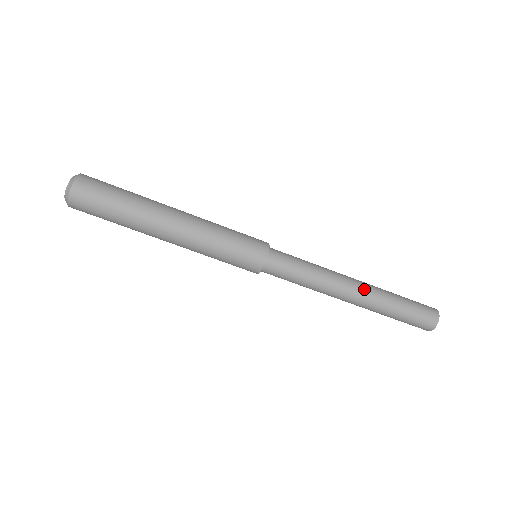
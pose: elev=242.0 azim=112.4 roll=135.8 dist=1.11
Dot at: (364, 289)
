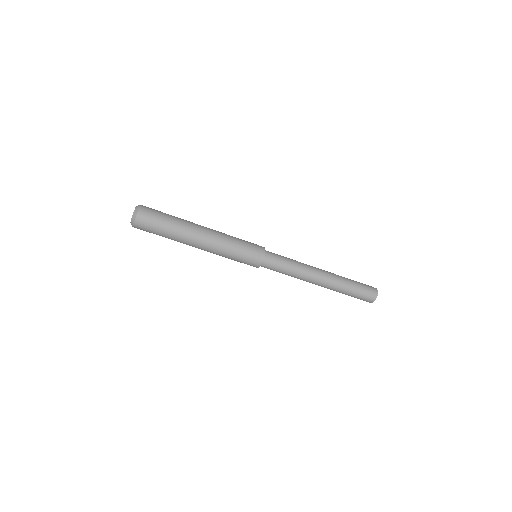
Dot at: (328, 277)
